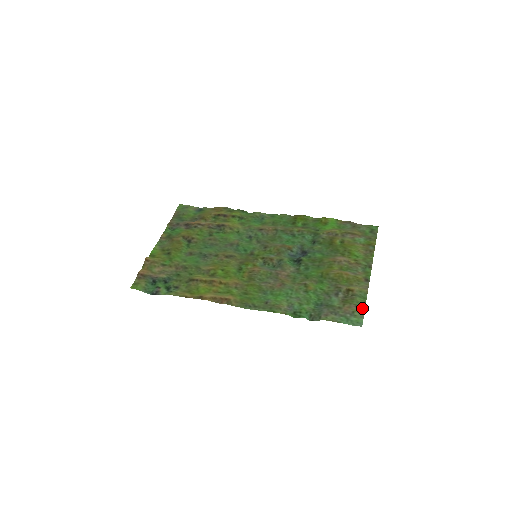
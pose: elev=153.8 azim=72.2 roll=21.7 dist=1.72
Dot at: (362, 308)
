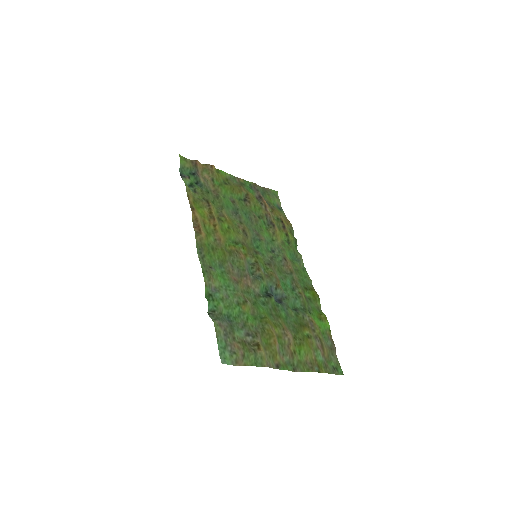
Dot at: (243, 362)
